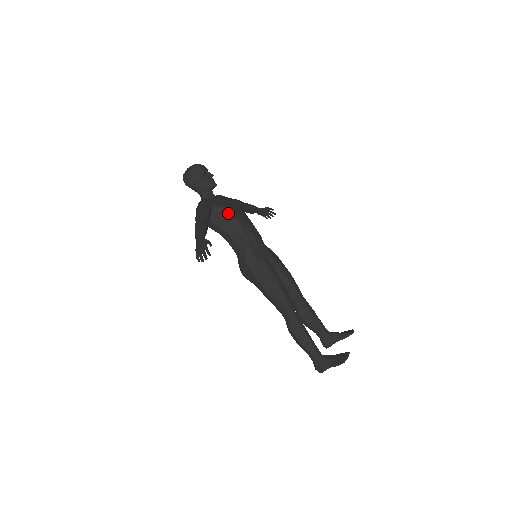
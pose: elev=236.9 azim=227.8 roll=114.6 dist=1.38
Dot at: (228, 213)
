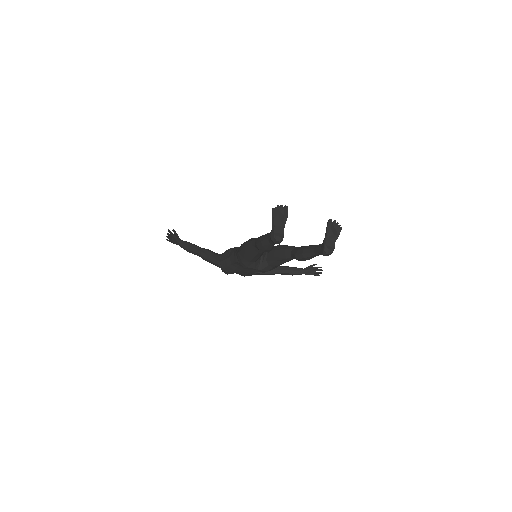
Dot at: (230, 249)
